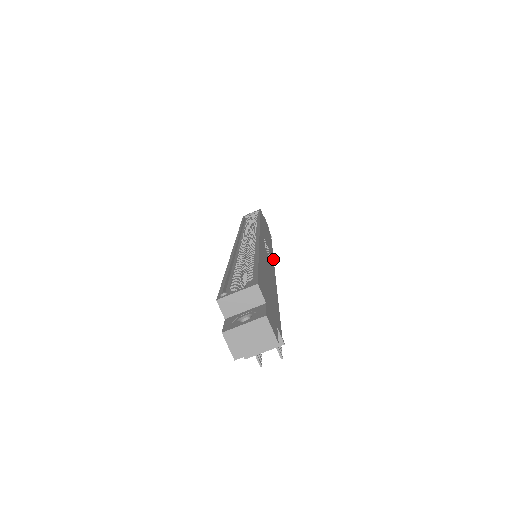
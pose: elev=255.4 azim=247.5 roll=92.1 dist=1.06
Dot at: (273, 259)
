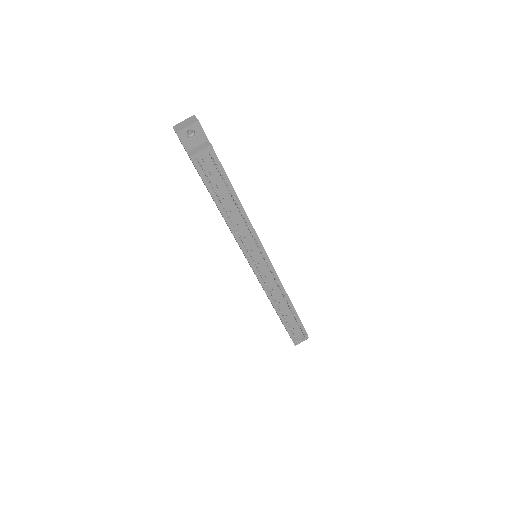
Dot at: (275, 271)
